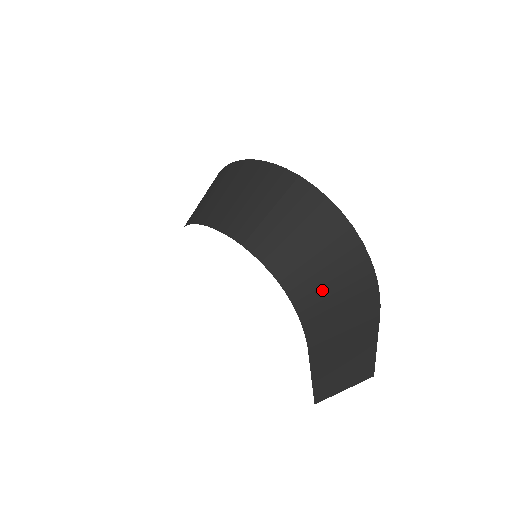
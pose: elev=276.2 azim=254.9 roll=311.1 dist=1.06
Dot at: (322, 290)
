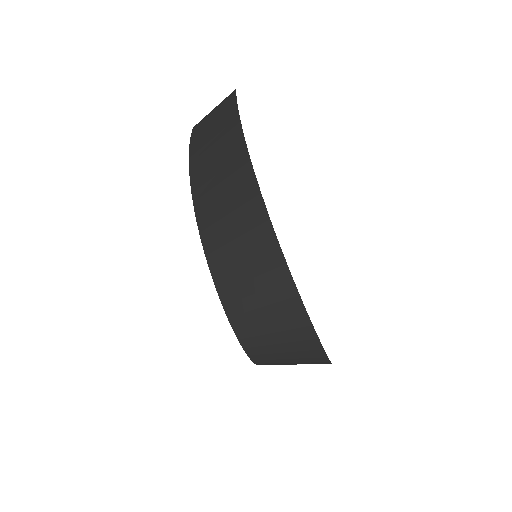
Dot at: occluded
